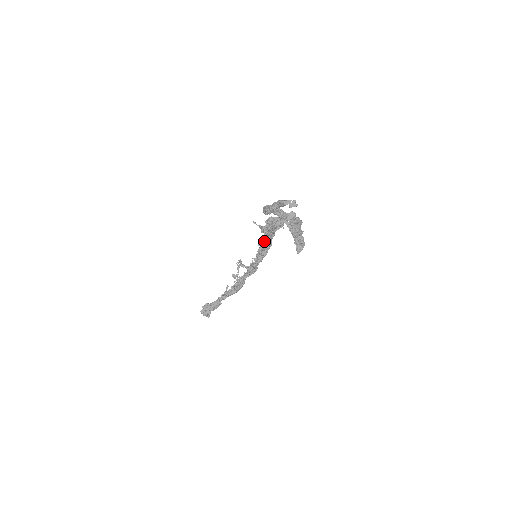
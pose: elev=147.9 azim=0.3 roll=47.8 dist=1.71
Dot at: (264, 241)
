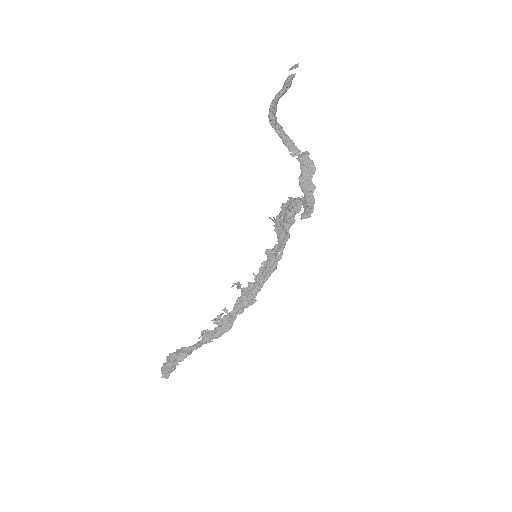
Dot at: (274, 249)
